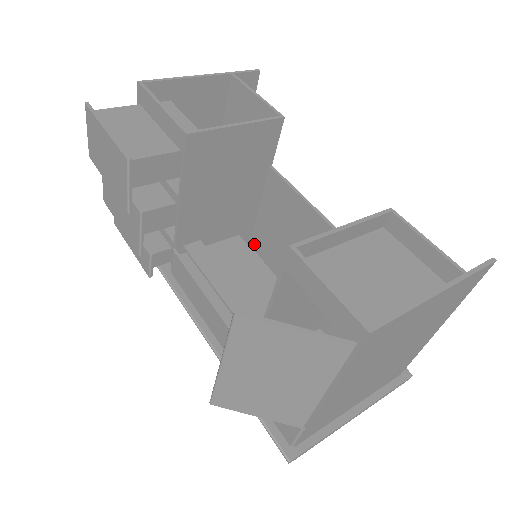
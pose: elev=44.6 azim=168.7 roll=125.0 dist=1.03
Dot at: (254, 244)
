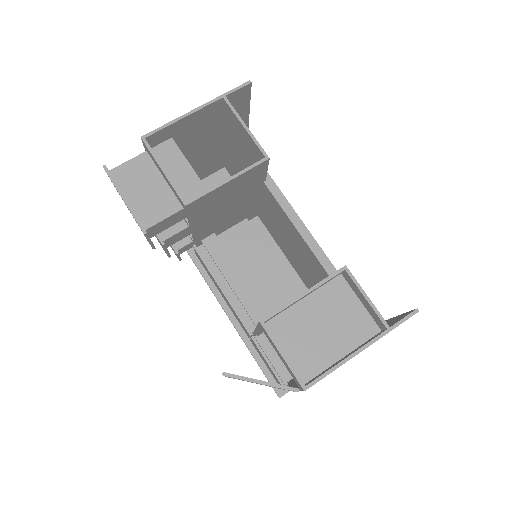
Dot at: (261, 218)
